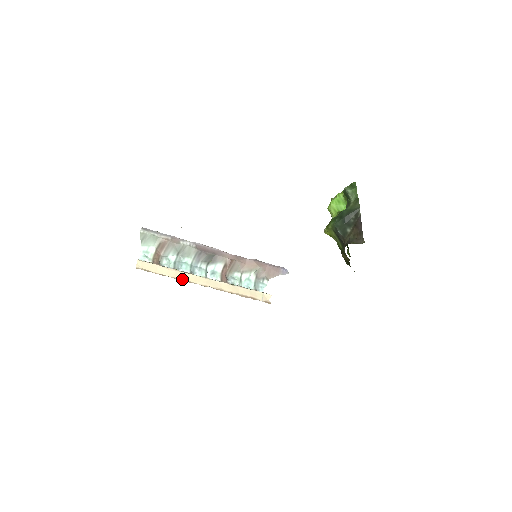
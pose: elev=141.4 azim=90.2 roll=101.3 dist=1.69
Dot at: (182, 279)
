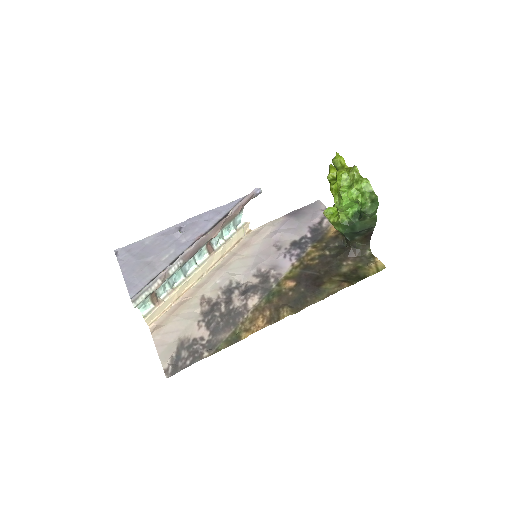
Dot at: (184, 291)
